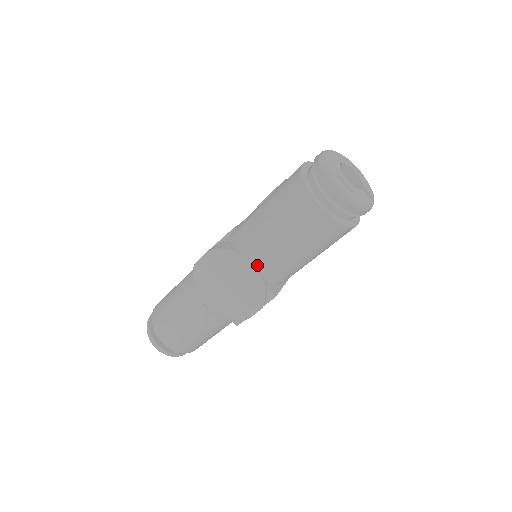
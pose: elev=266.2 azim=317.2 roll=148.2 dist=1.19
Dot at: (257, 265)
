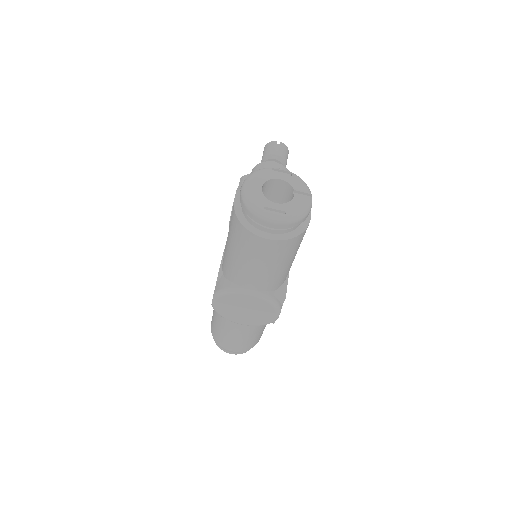
Dot at: (255, 289)
